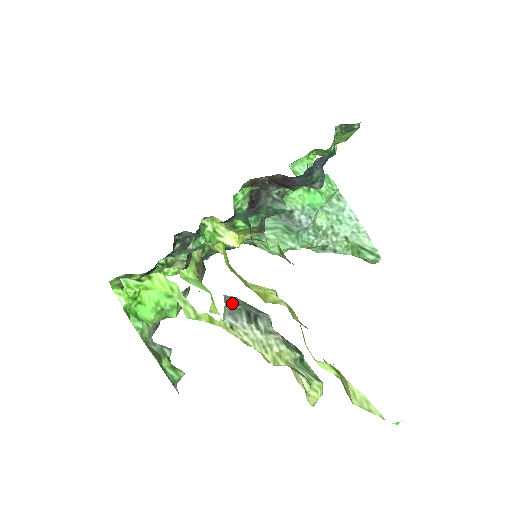
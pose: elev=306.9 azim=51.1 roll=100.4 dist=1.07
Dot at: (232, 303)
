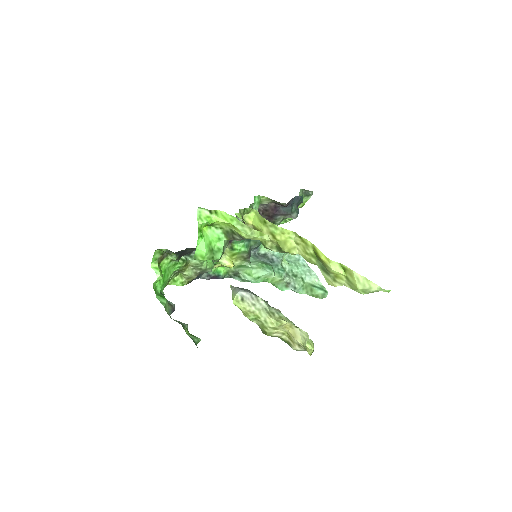
Dot at: occluded
